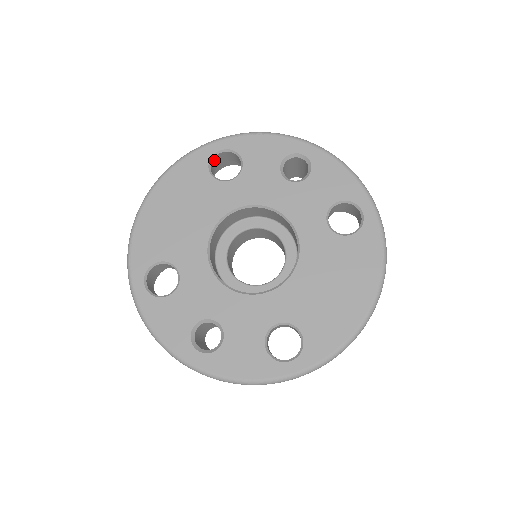
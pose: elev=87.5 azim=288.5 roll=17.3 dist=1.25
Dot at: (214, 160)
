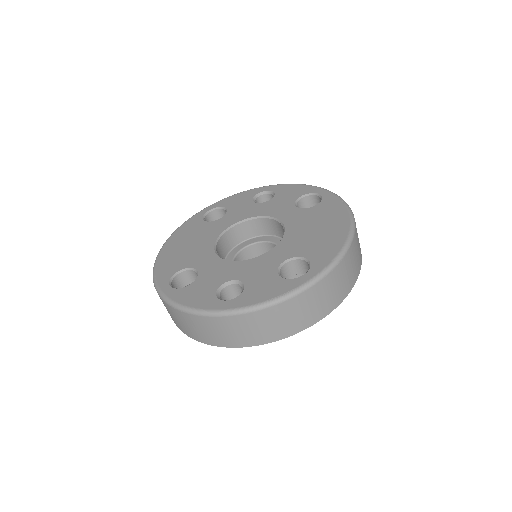
Dot at: (206, 219)
